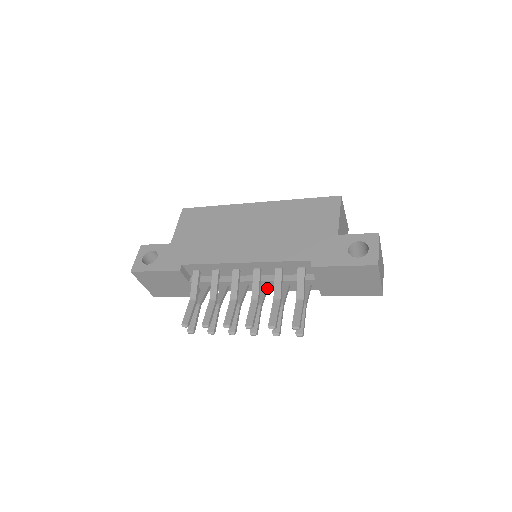
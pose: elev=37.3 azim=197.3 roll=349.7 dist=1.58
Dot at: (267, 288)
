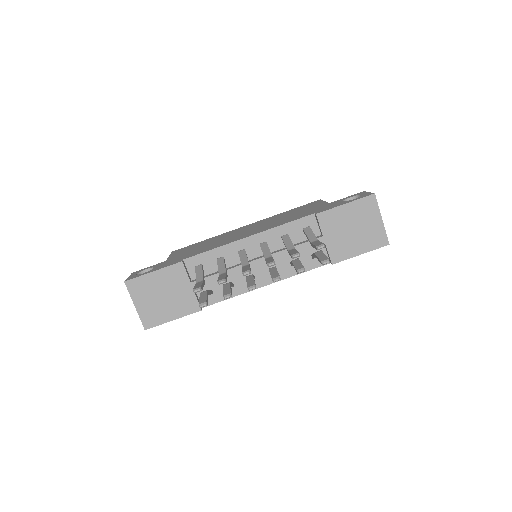
Dot at: occluded
